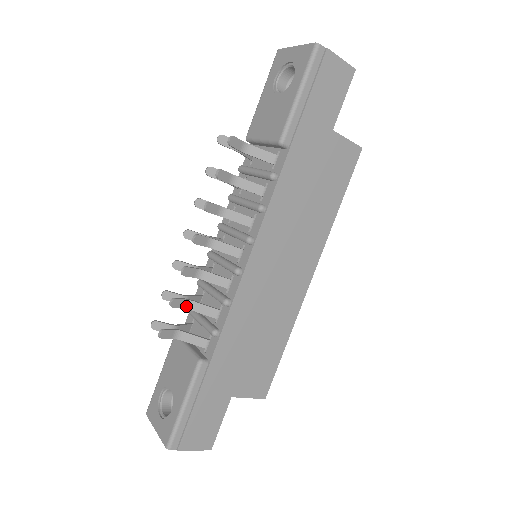
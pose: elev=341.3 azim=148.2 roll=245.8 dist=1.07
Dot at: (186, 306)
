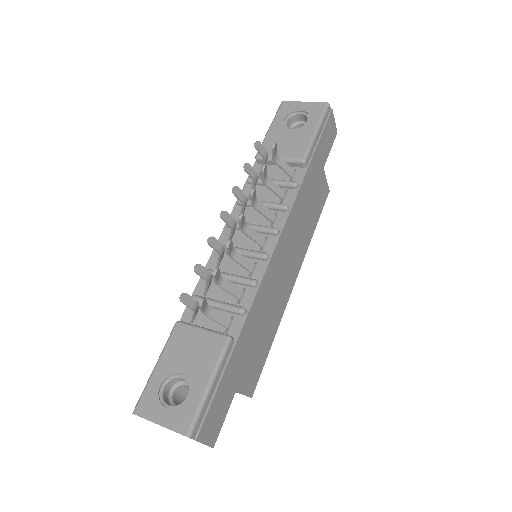
Dot at: (218, 281)
